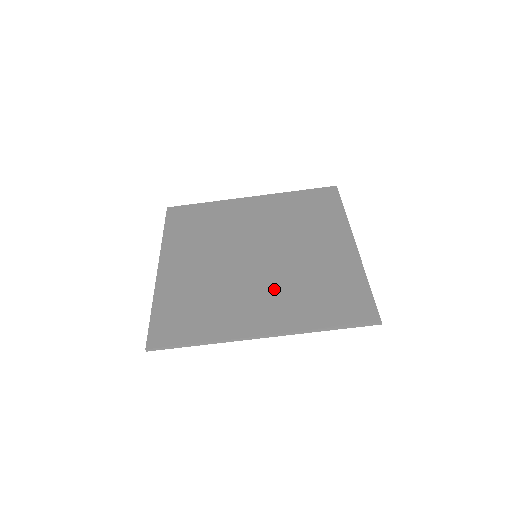
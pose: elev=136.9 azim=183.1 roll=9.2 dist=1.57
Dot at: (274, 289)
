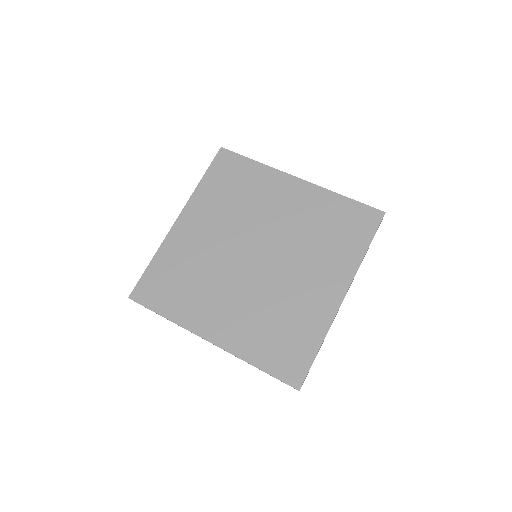
Dot at: (245, 303)
